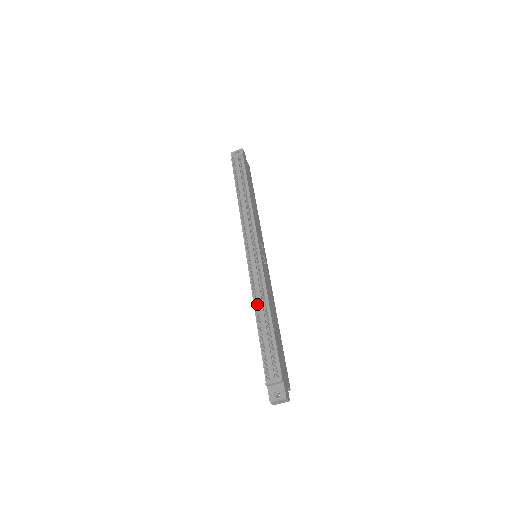
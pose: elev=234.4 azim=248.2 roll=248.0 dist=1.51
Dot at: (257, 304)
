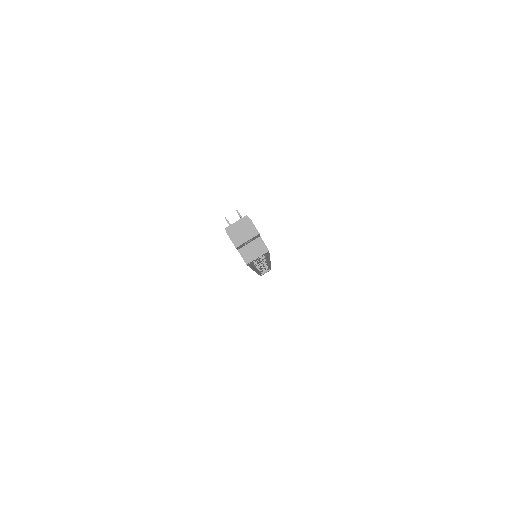
Dot at: occluded
